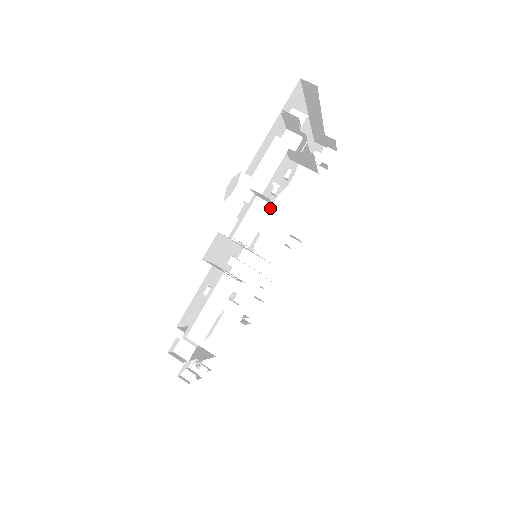
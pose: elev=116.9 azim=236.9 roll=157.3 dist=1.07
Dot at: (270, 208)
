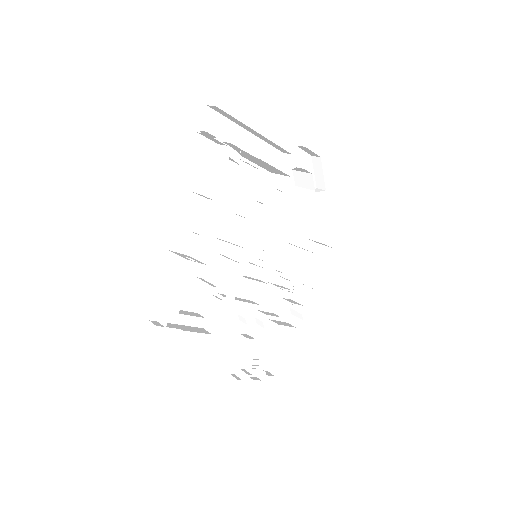
Dot at: (214, 204)
